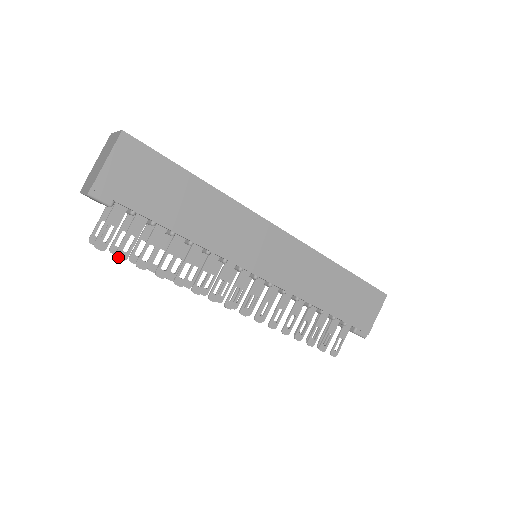
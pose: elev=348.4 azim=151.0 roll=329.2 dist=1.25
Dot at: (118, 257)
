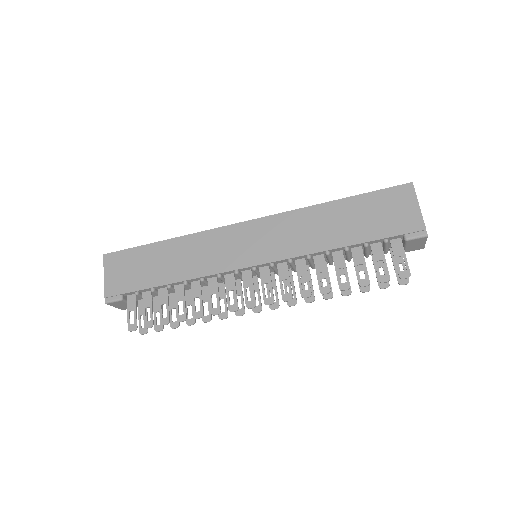
Dot at: (147, 327)
